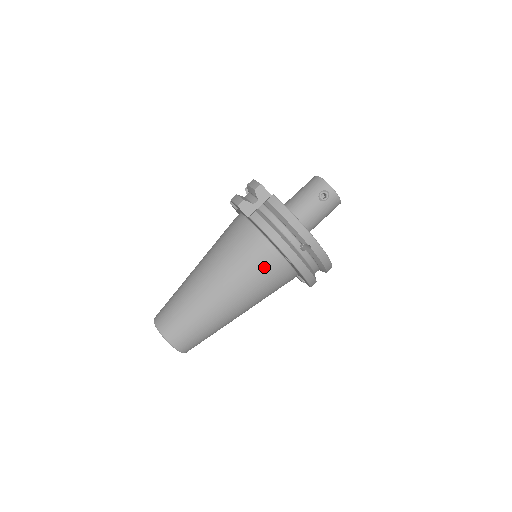
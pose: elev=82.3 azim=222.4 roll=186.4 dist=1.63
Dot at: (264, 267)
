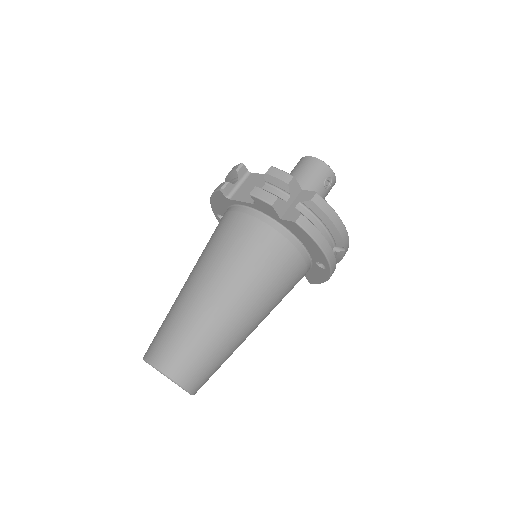
Dot at: (294, 276)
